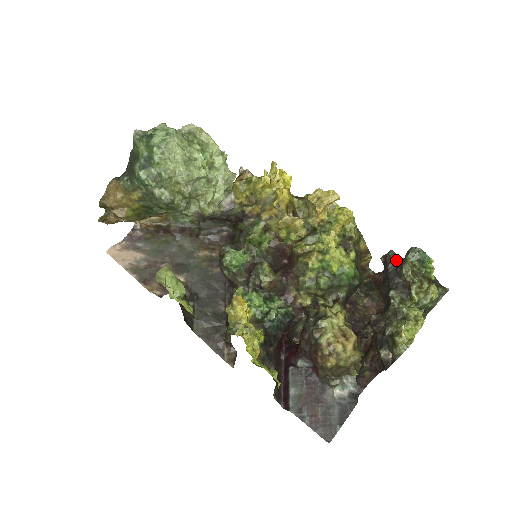
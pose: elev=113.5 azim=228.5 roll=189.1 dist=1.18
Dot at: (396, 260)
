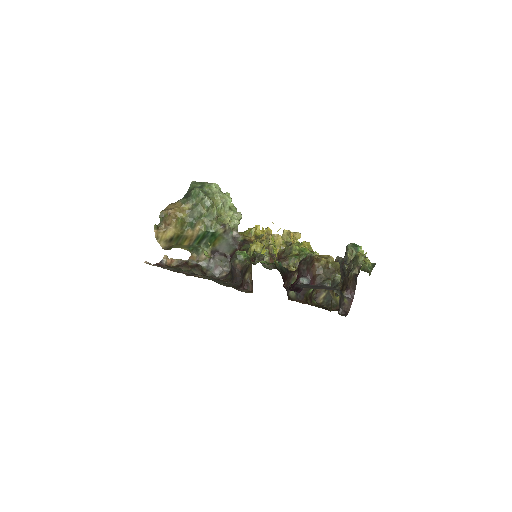
Dot at: (341, 261)
